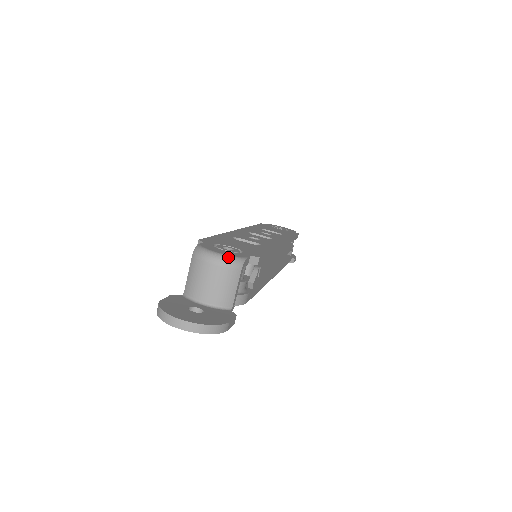
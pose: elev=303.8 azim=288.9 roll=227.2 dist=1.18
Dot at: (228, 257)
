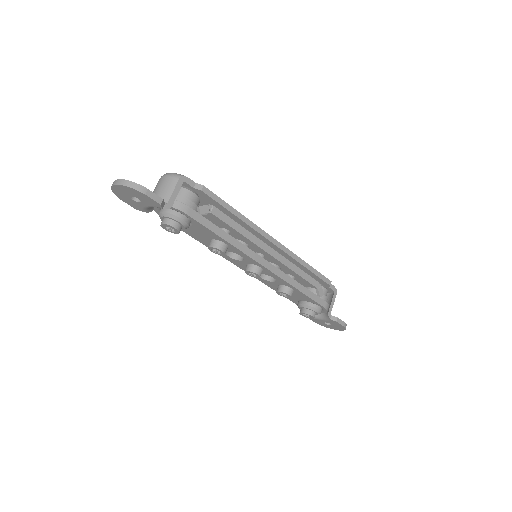
Dot at: (173, 173)
